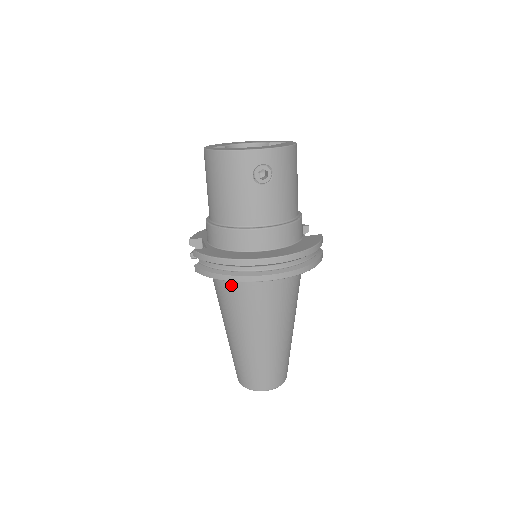
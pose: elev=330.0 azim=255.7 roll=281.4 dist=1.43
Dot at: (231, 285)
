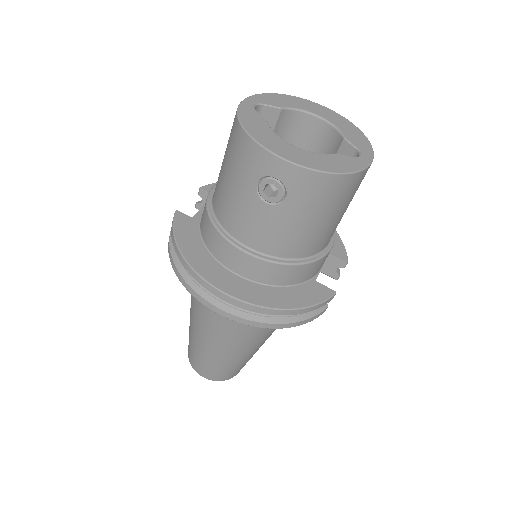
Dot at: occluded
